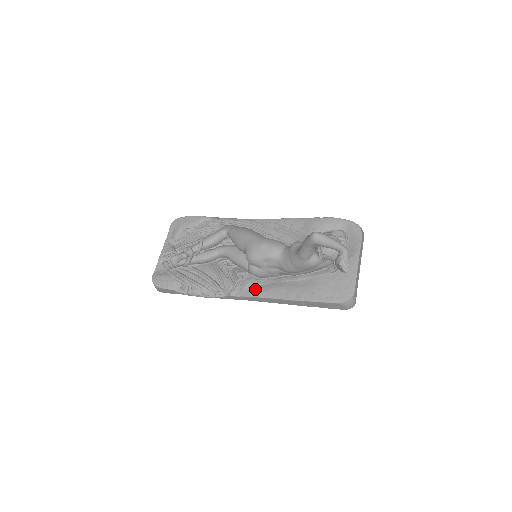
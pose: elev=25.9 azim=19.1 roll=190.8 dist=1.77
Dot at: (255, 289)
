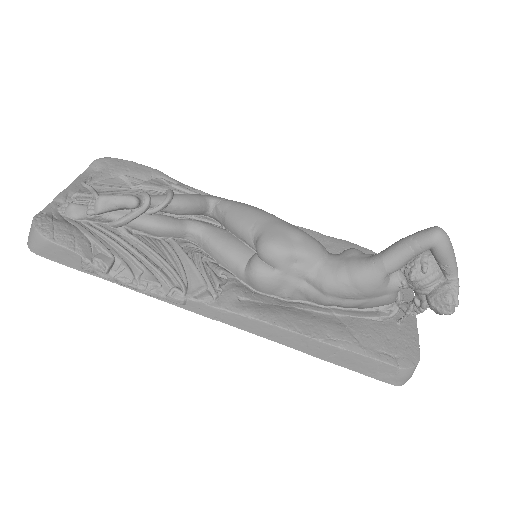
Dot at: (252, 305)
